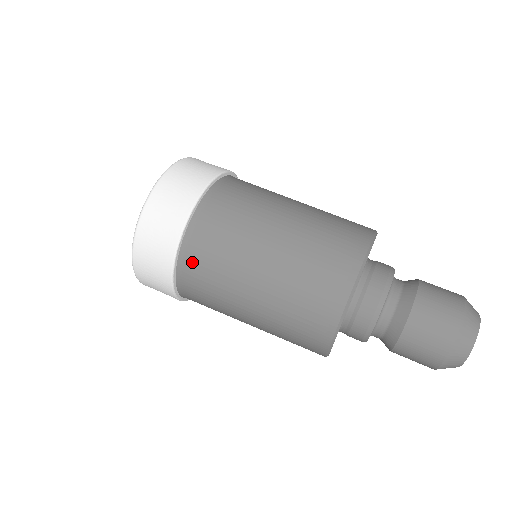
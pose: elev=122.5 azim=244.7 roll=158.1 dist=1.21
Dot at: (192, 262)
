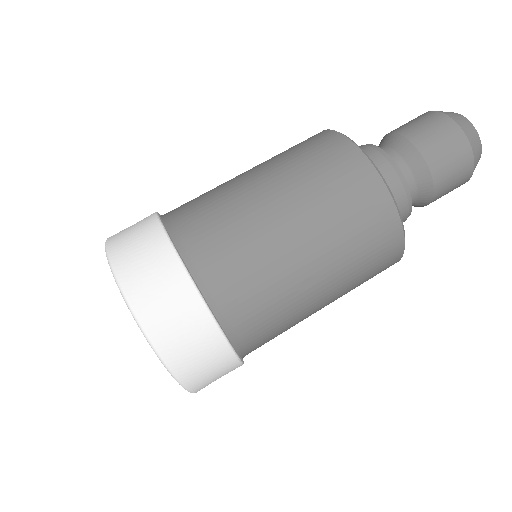
Dot at: (203, 254)
